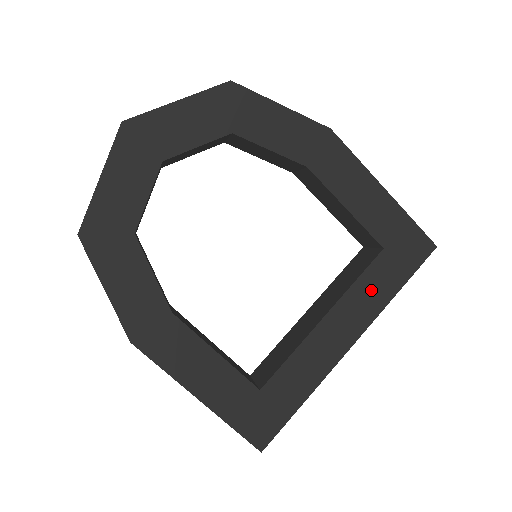
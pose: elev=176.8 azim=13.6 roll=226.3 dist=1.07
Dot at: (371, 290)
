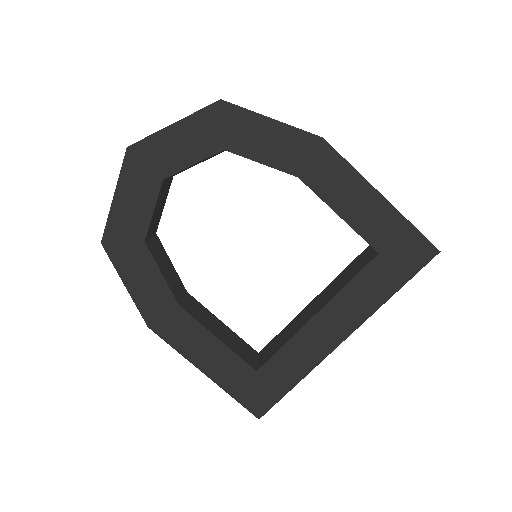
Dot at: (364, 292)
